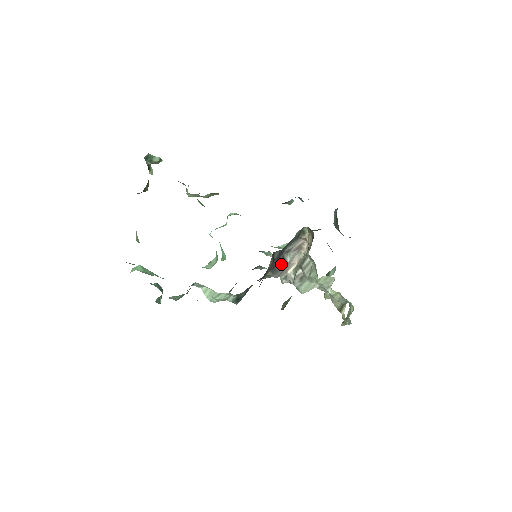
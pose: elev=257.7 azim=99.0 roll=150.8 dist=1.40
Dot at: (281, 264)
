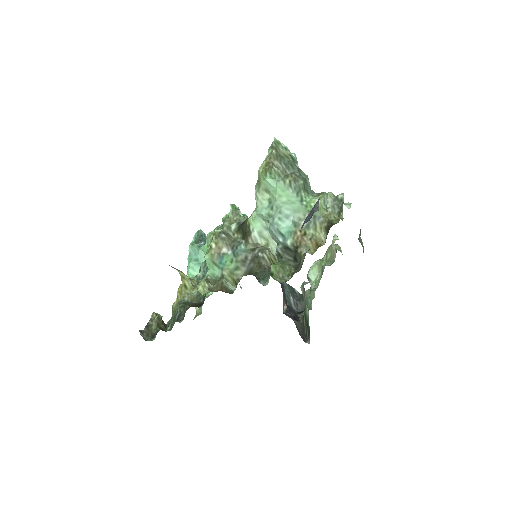
Dot at: occluded
